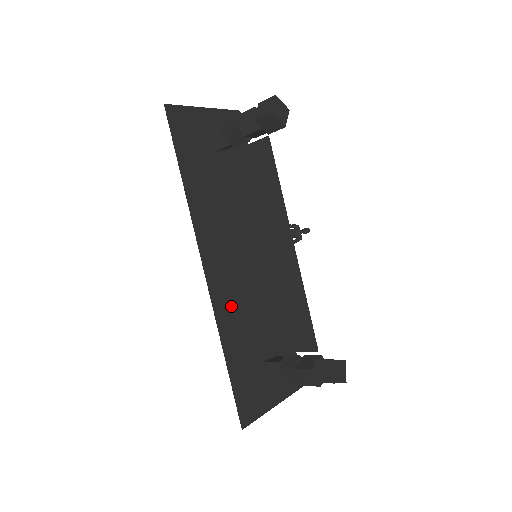
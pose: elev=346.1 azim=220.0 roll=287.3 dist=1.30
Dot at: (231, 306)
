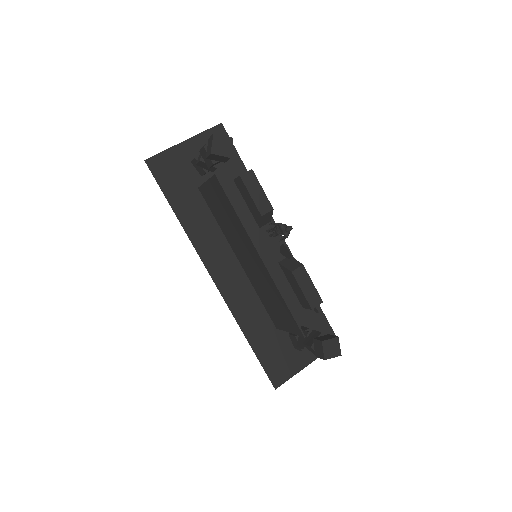
Dot at: (246, 299)
